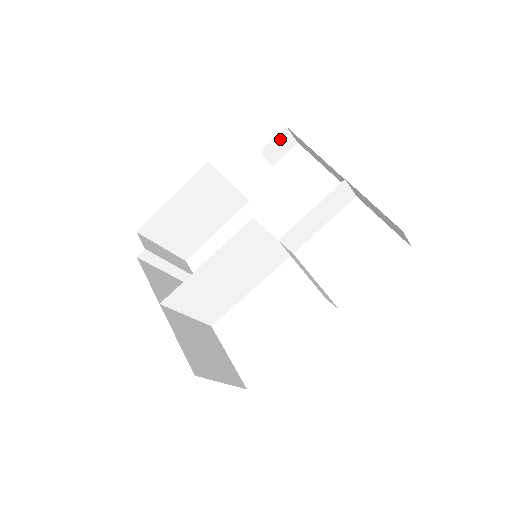
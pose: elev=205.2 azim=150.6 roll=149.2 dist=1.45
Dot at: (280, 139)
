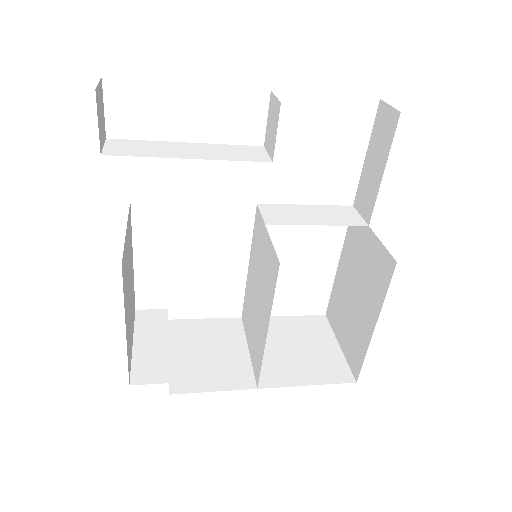
Dot at: (98, 109)
